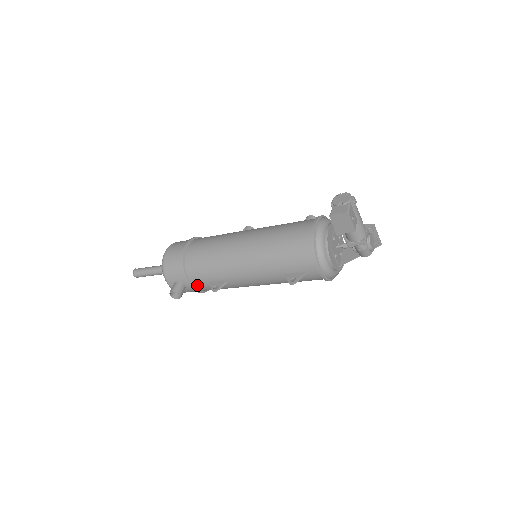
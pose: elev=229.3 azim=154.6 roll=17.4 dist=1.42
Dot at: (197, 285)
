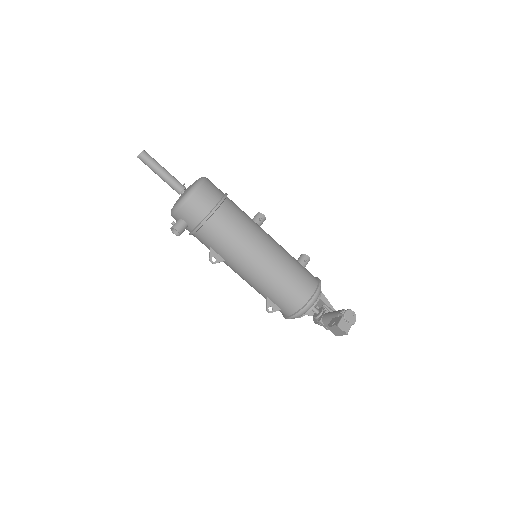
Dot at: (198, 237)
